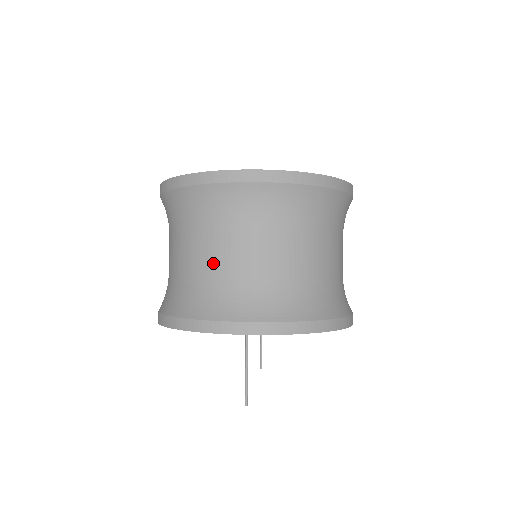
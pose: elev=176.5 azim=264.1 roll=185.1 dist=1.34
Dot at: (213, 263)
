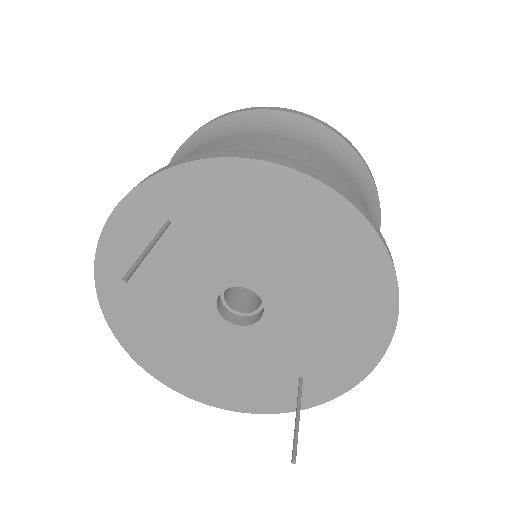
Dot at: occluded
